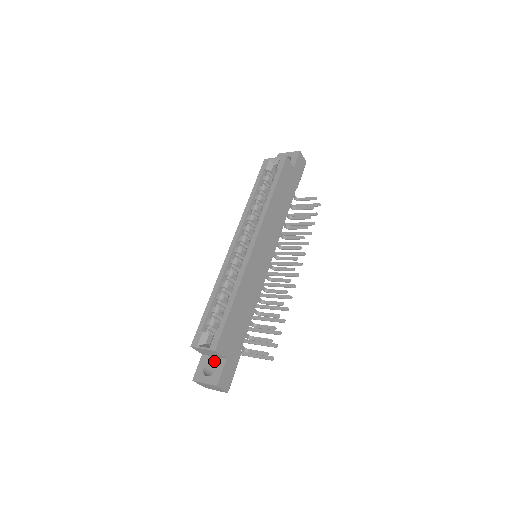
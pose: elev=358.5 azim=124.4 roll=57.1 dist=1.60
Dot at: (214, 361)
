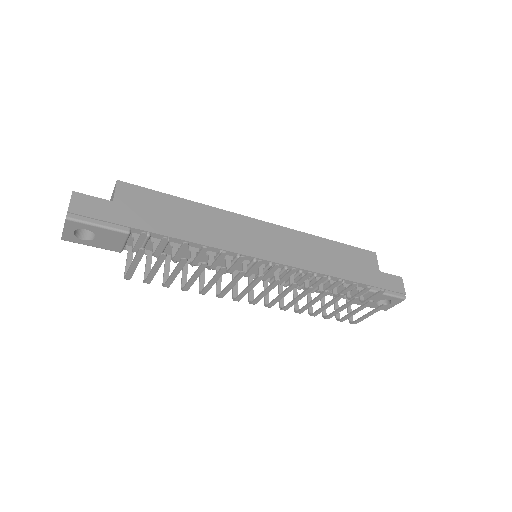
Dot at: occluded
